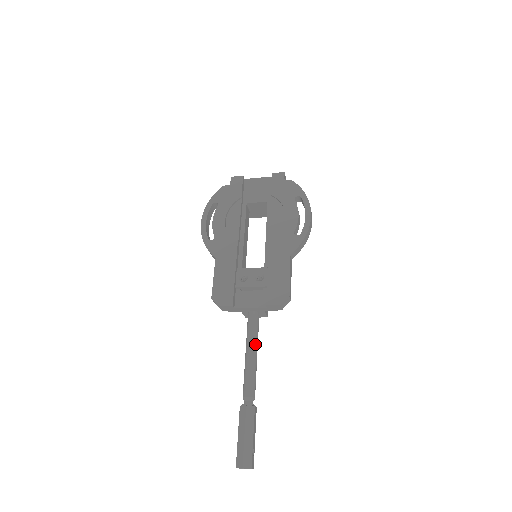
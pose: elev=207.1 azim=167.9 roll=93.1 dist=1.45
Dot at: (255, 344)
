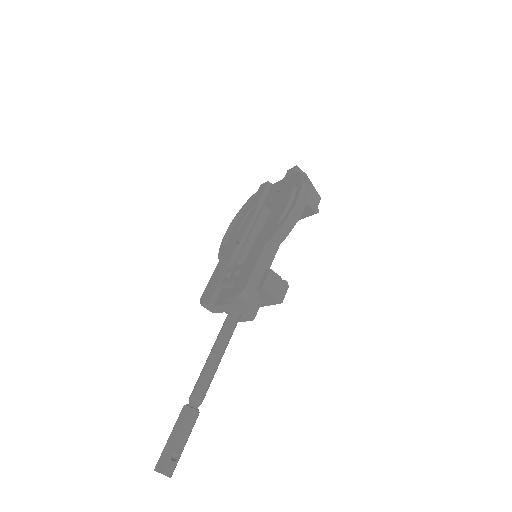
Dot at: (219, 344)
